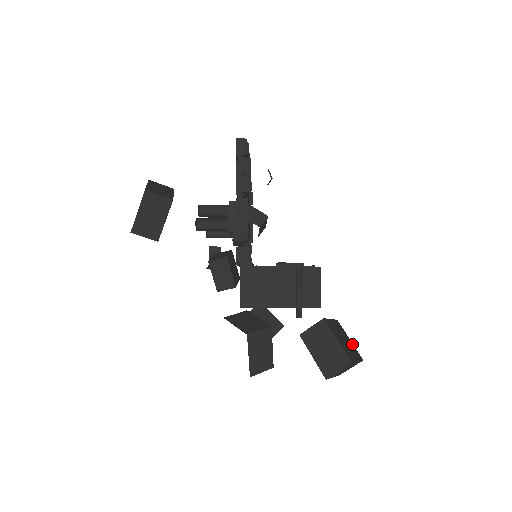
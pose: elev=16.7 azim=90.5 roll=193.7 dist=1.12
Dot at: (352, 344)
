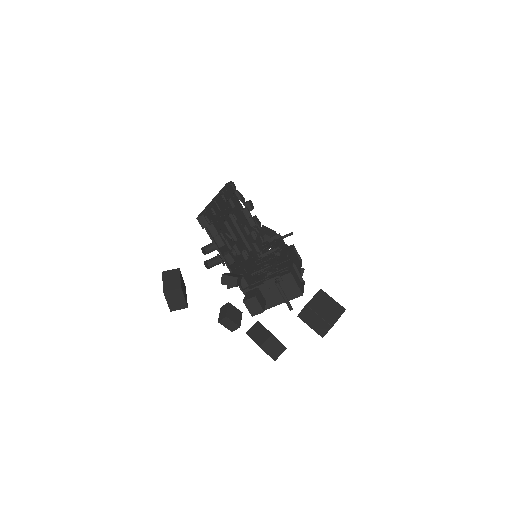
Dot at: (335, 302)
